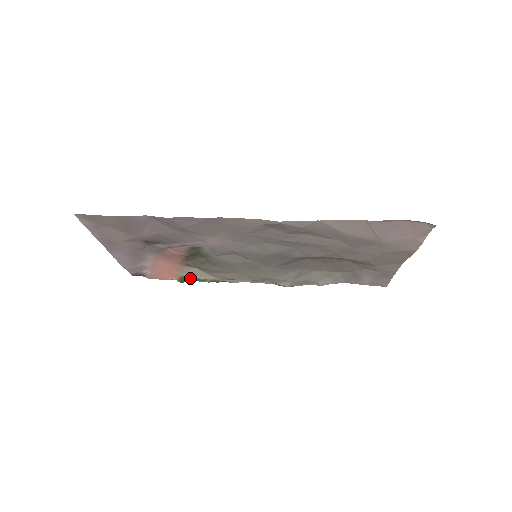
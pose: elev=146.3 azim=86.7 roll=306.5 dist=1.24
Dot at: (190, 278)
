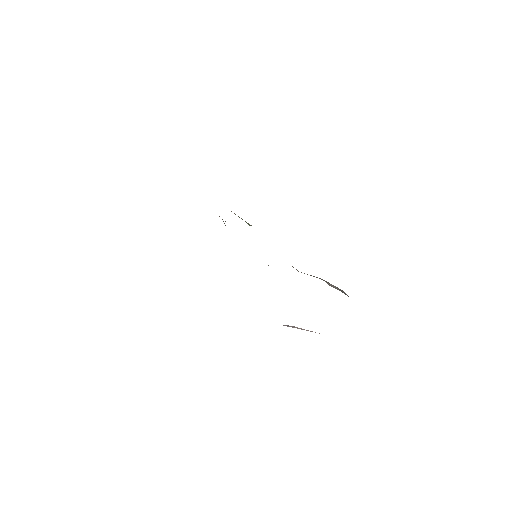
Dot at: occluded
